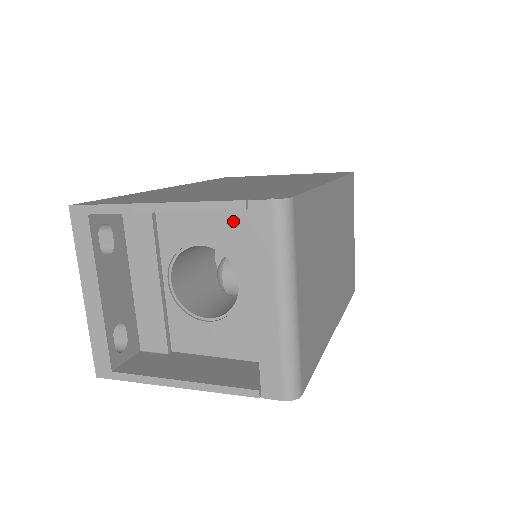
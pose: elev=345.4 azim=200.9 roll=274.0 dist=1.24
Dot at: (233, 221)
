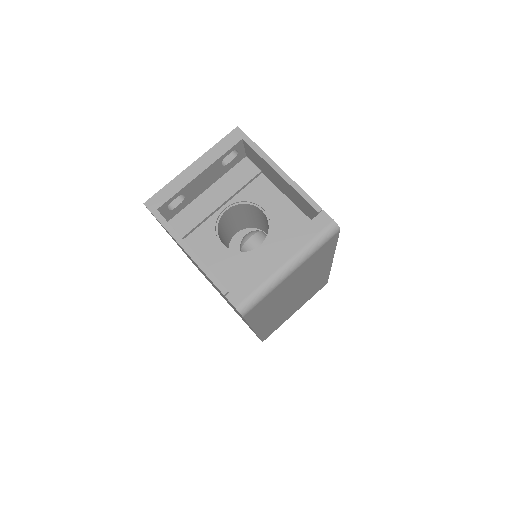
Dot at: (292, 217)
